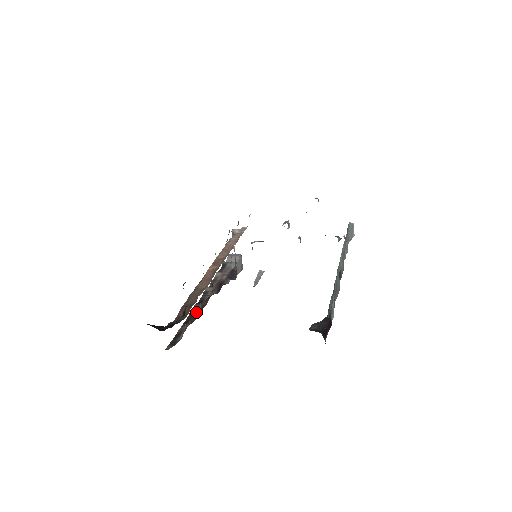
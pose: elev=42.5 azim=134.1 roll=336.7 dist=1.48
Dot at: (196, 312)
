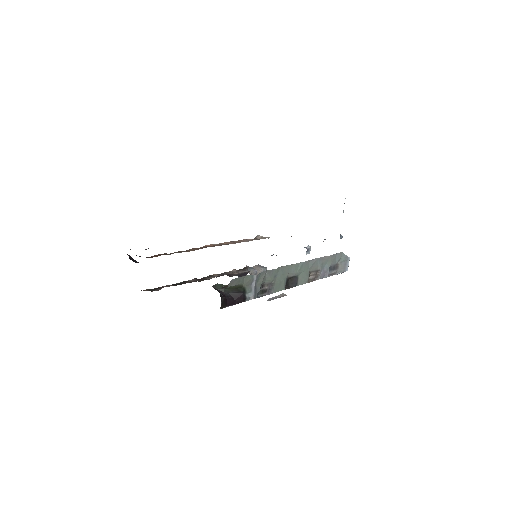
Dot at: occluded
